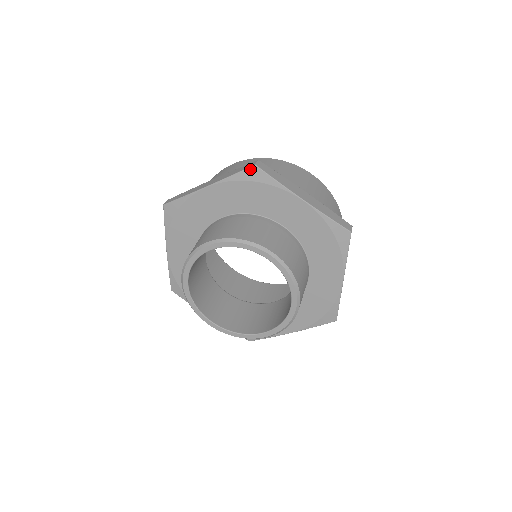
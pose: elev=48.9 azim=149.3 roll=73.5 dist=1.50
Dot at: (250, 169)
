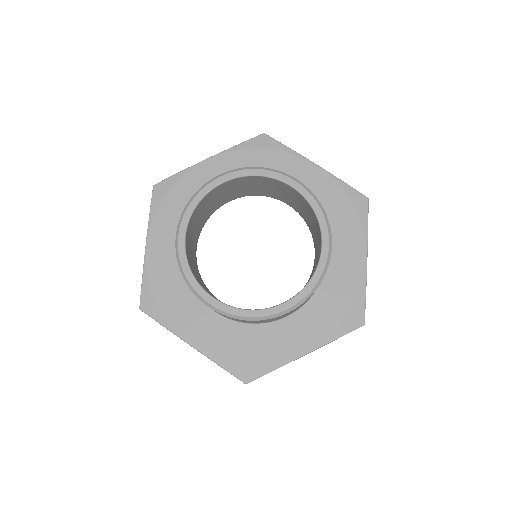
Dot at: (154, 192)
